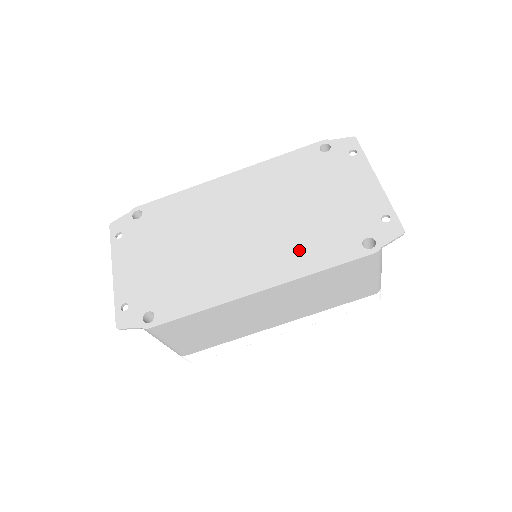
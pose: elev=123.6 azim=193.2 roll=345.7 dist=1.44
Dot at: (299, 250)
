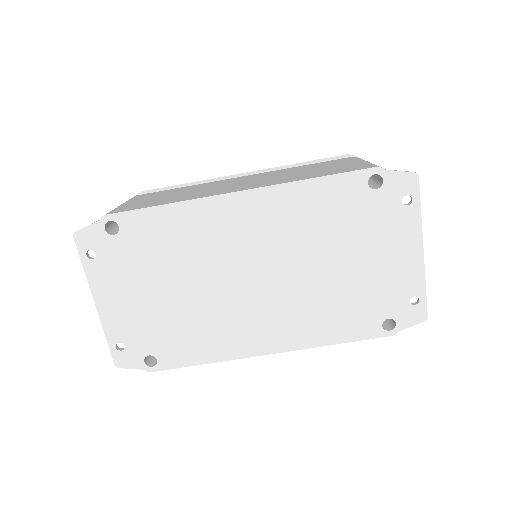
Dot at: (317, 319)
